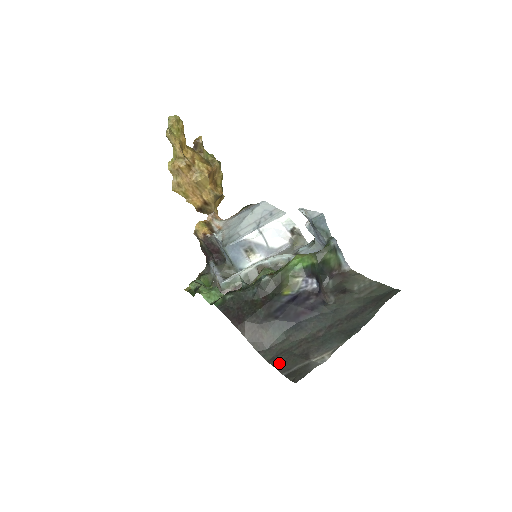
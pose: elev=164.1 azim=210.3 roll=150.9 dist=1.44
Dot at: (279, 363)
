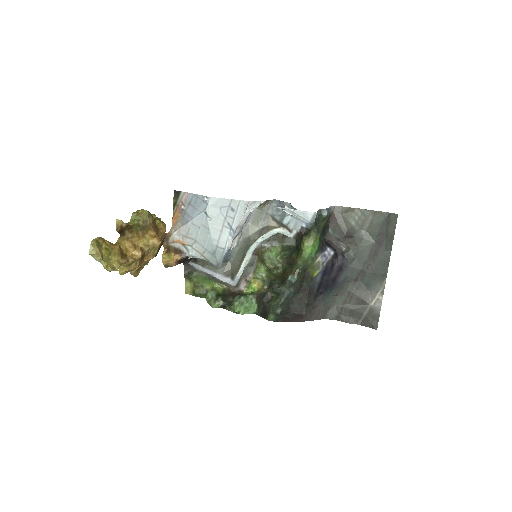
Dot at: (348, 318)
